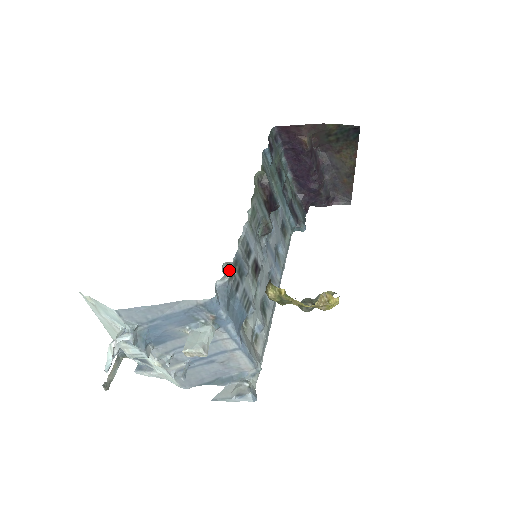
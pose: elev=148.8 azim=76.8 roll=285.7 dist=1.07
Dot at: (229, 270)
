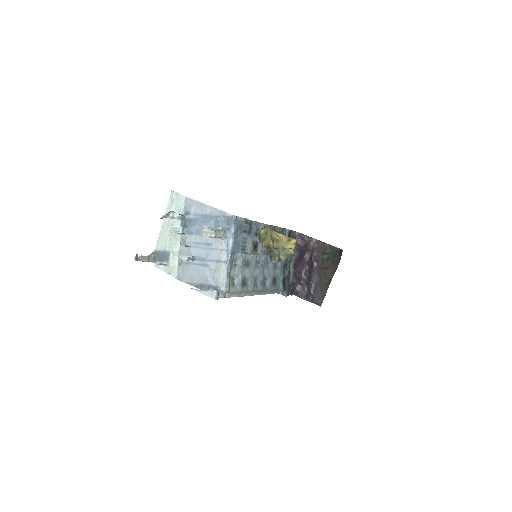
Dot at: (246, 220)
